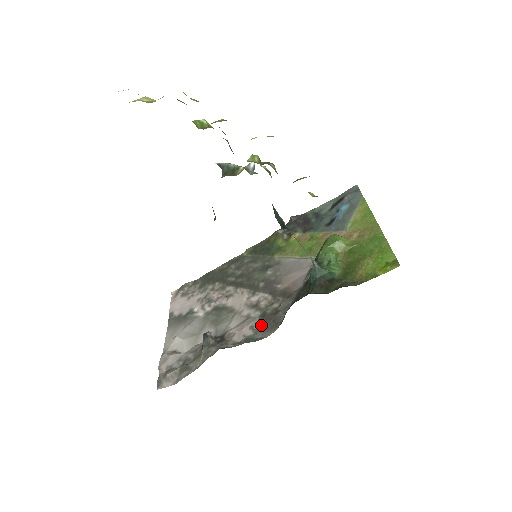
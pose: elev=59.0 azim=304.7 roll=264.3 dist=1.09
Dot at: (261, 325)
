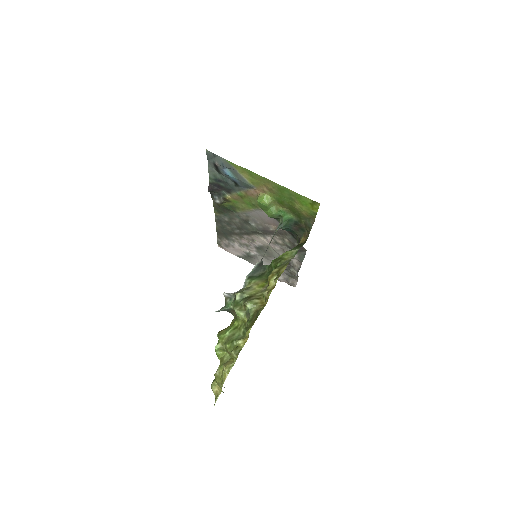
Dot at: occluded
